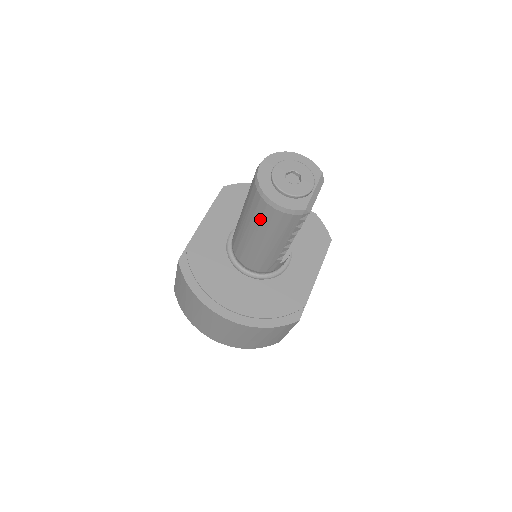
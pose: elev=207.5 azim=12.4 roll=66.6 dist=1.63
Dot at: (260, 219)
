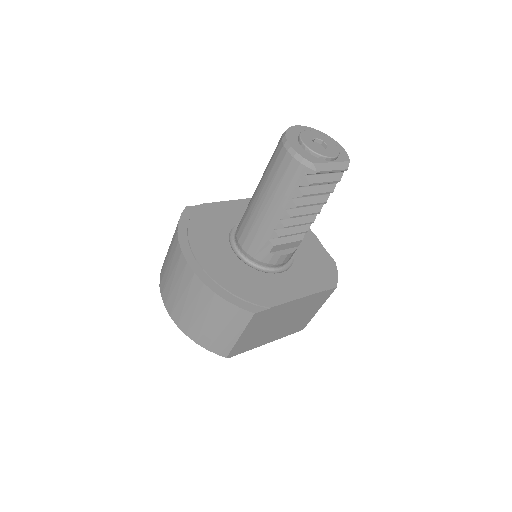
Dot at: (271, 168)
